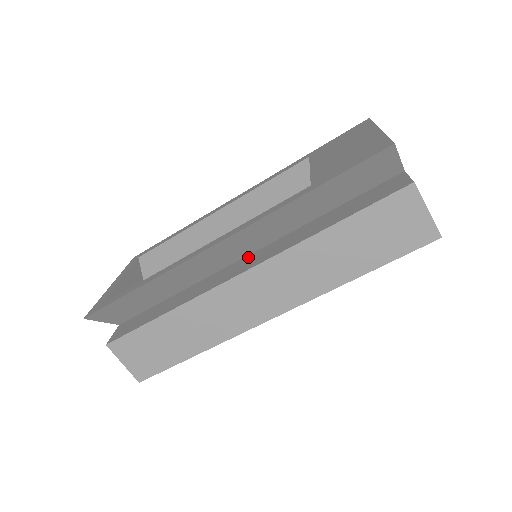
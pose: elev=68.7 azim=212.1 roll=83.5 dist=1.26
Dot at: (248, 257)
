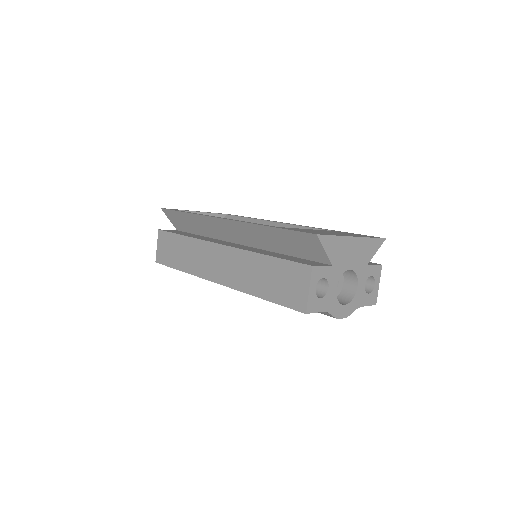
Dot at: occluded
